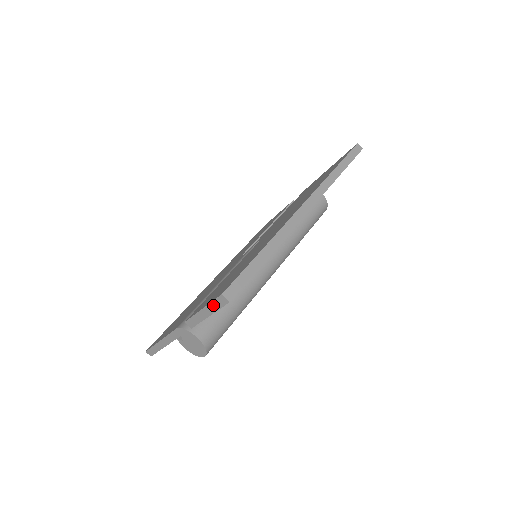
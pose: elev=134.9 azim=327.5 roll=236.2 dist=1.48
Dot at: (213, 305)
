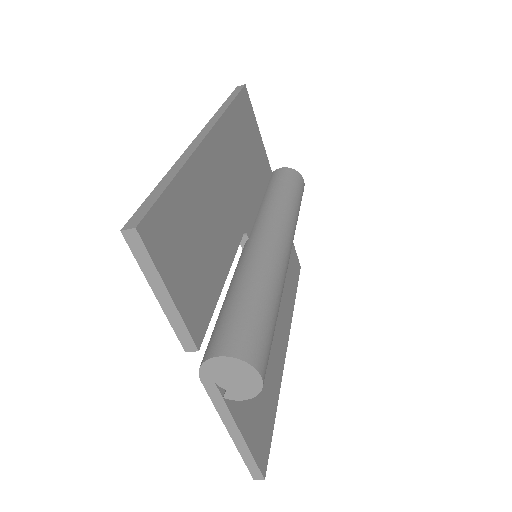
Dot at: (145, 267)
